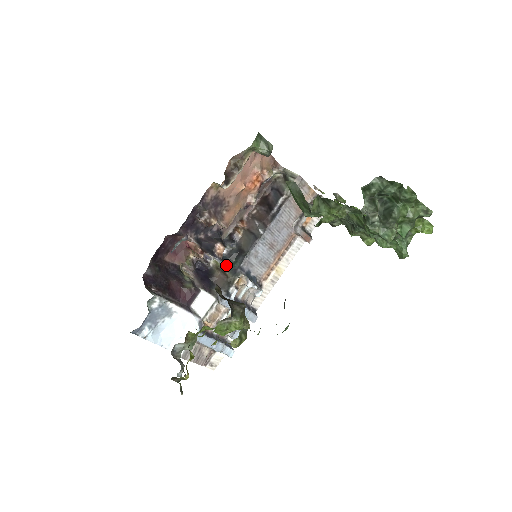
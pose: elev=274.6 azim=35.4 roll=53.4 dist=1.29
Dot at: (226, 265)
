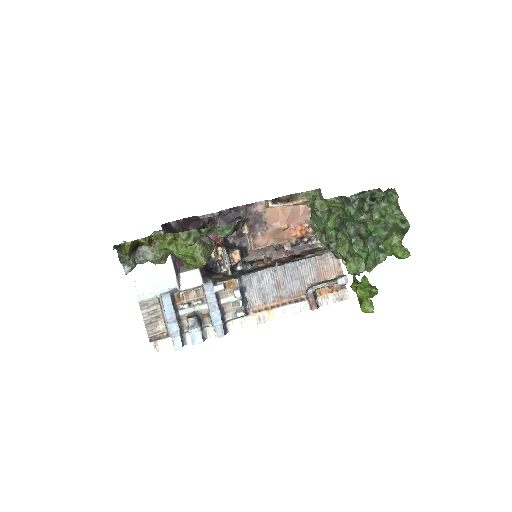
Dot at: (232, 273)
